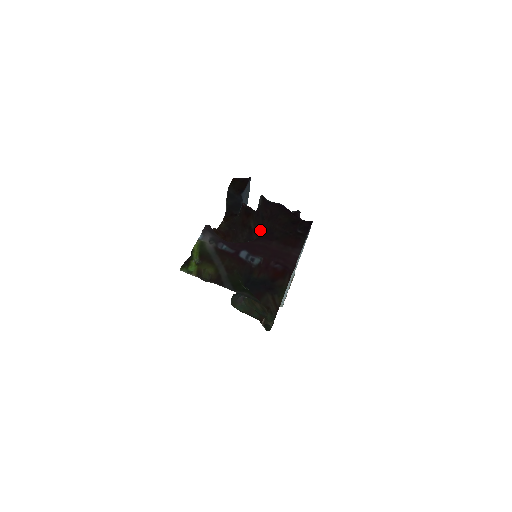
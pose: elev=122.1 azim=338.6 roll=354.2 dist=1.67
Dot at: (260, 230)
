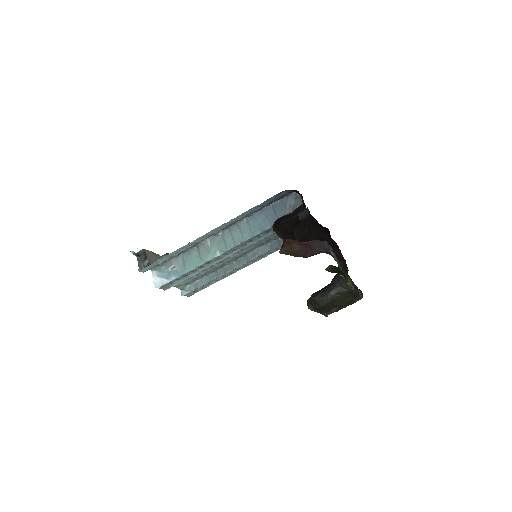
Dot at: (303, 237)
